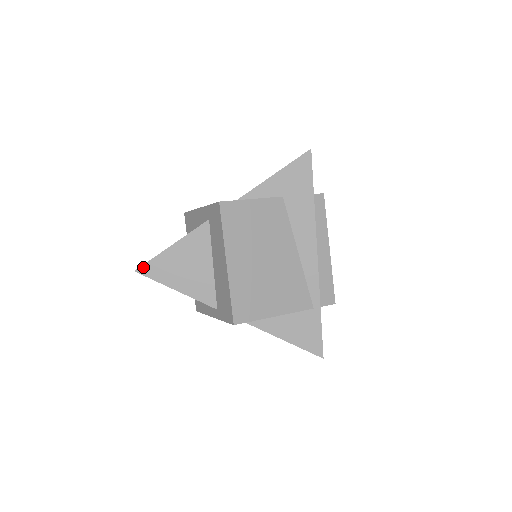
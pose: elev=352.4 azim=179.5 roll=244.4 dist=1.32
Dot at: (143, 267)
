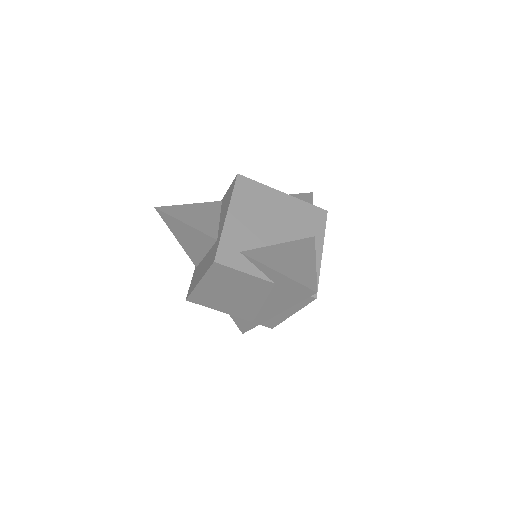
Dot at: (161, 212)
